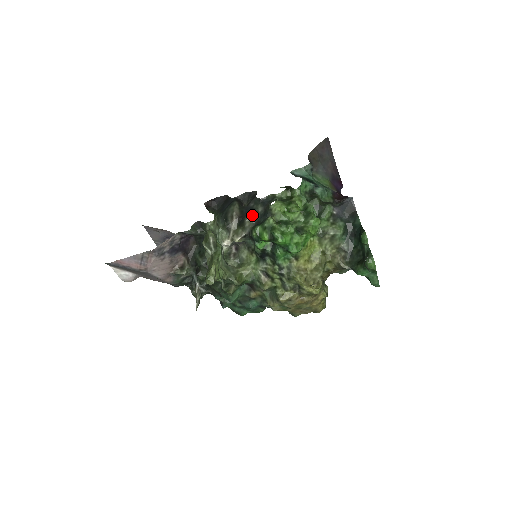
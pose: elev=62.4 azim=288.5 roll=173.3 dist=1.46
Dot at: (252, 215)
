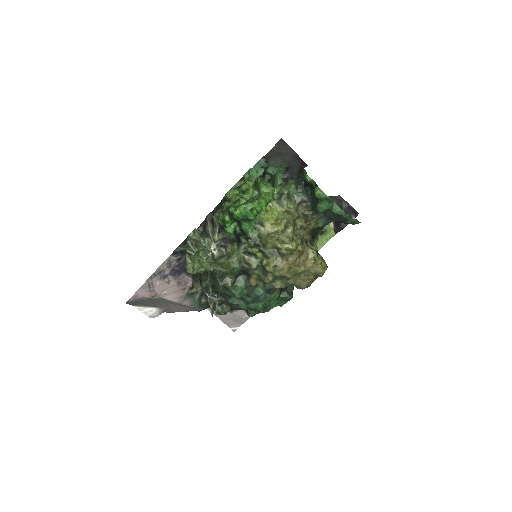
Dot at: (217, 211)
